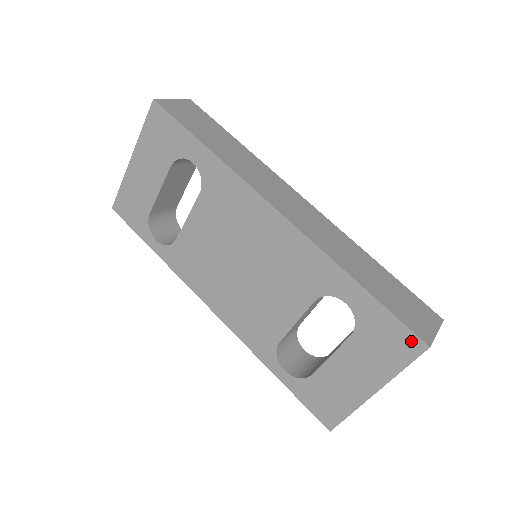
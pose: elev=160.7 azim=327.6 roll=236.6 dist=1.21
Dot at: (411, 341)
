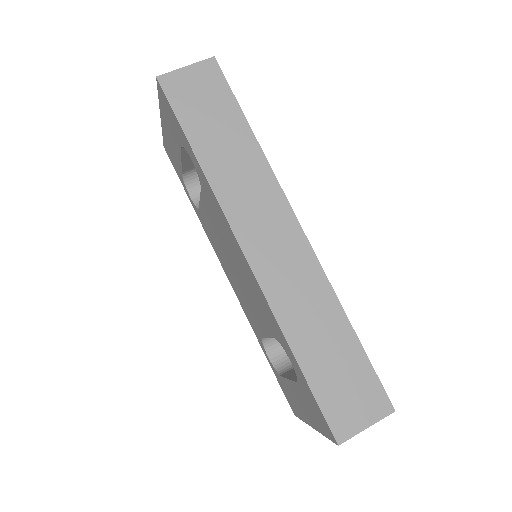
Dot at: (328, 428)
